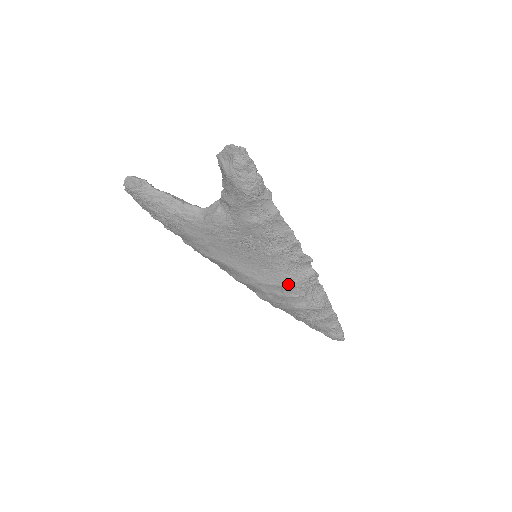
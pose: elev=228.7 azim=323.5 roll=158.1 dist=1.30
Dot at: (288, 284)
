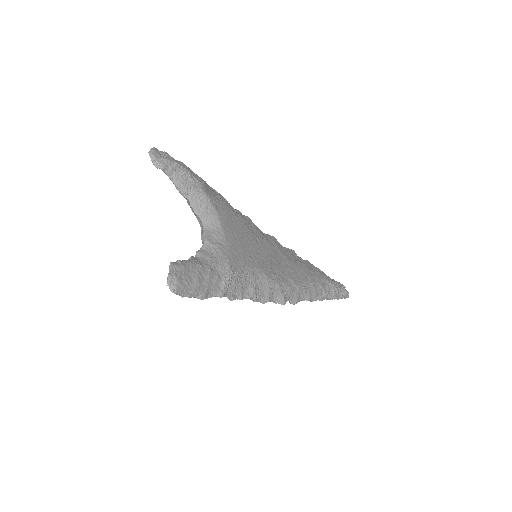
Dot at: occluded
